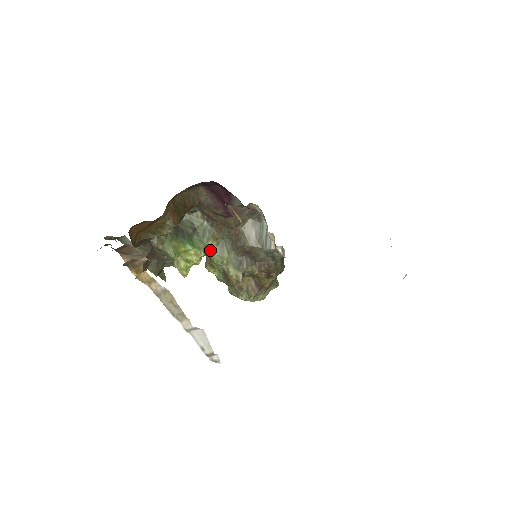
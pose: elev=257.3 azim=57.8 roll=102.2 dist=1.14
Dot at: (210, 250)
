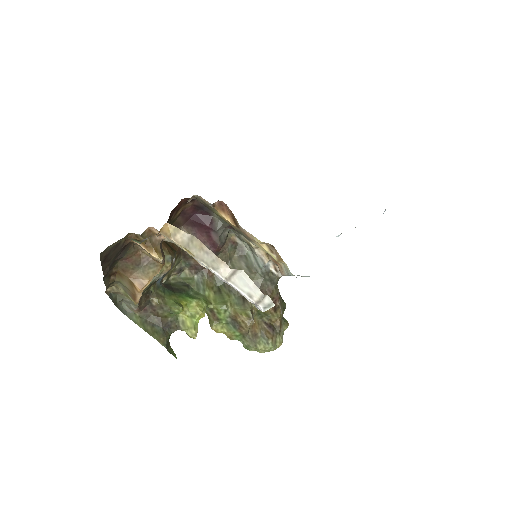
Dot at: (210, 300)
